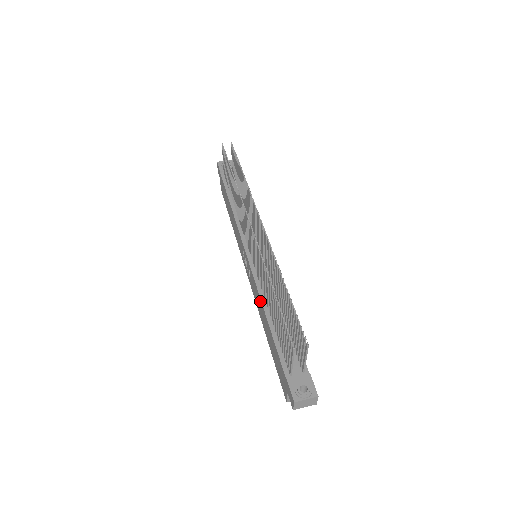
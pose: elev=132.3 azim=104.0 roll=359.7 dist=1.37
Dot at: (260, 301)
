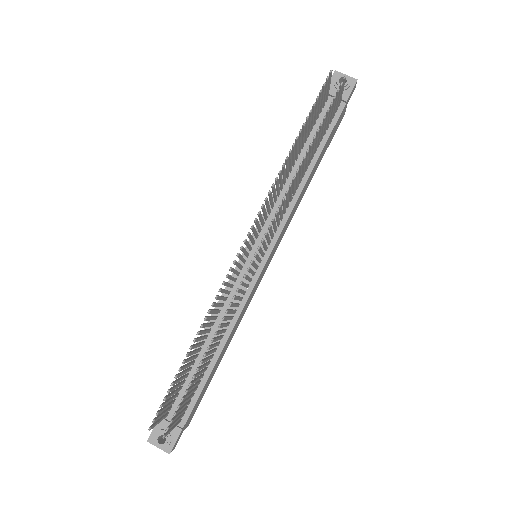
Dot at: (211, 315)
